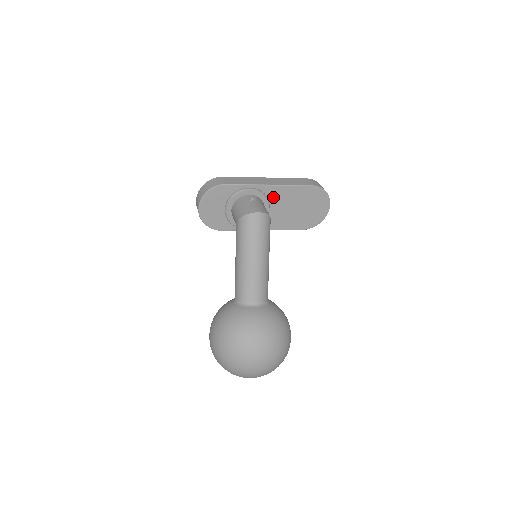
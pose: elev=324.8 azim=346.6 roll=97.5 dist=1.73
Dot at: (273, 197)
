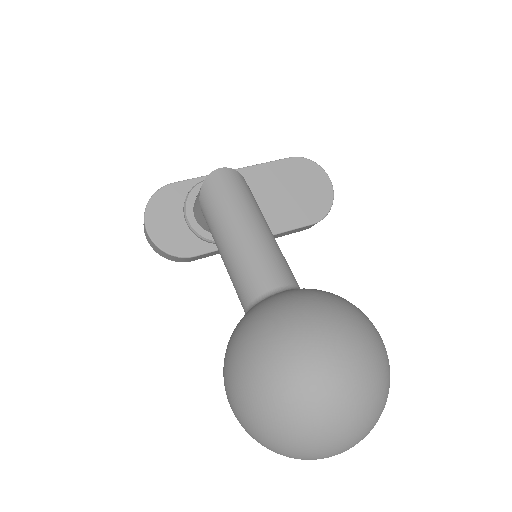
Dot at: occluded
